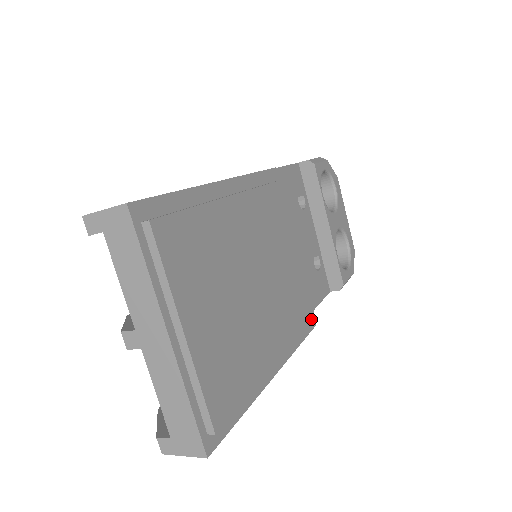
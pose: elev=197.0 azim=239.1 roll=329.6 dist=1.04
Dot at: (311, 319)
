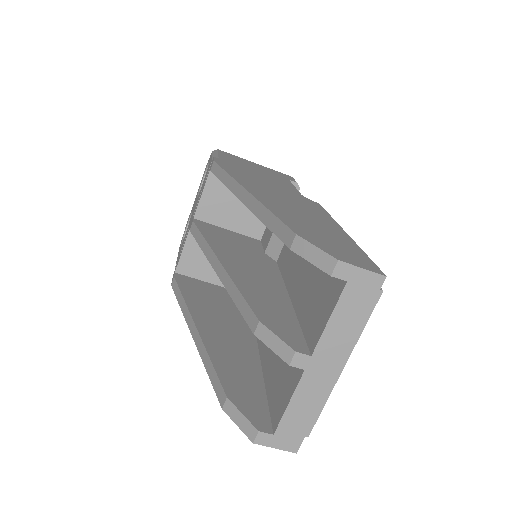
Dot at: occluded
